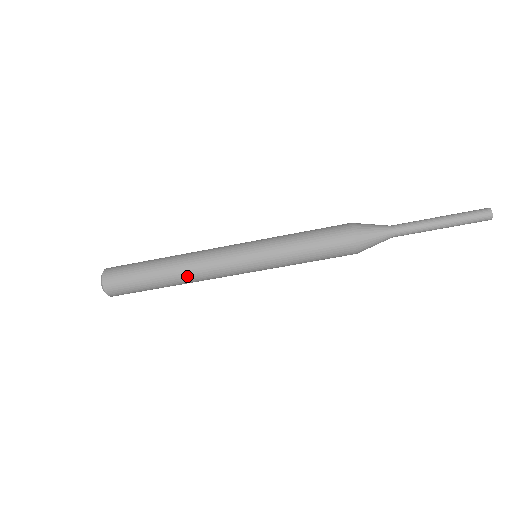
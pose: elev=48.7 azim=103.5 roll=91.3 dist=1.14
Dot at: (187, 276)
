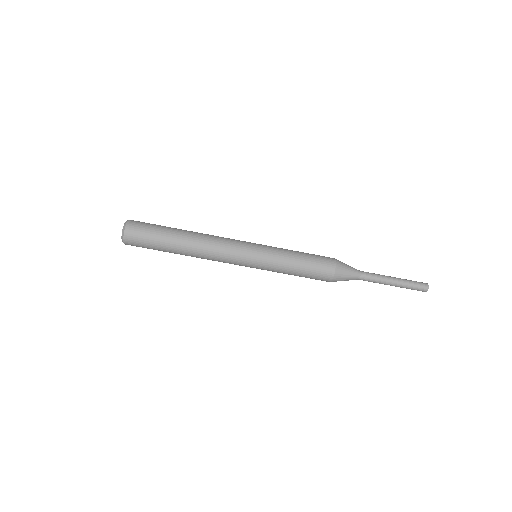
Dot at: (198, 257)
